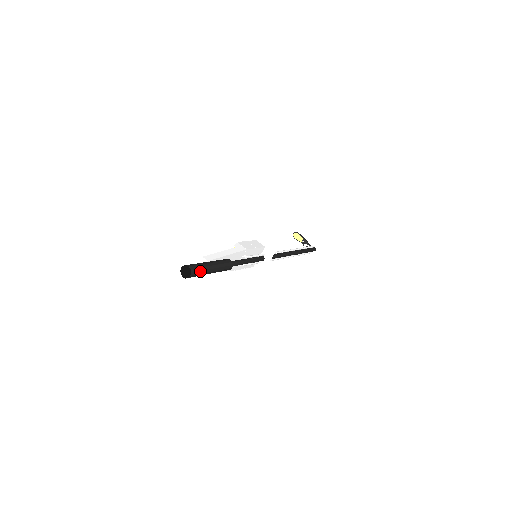
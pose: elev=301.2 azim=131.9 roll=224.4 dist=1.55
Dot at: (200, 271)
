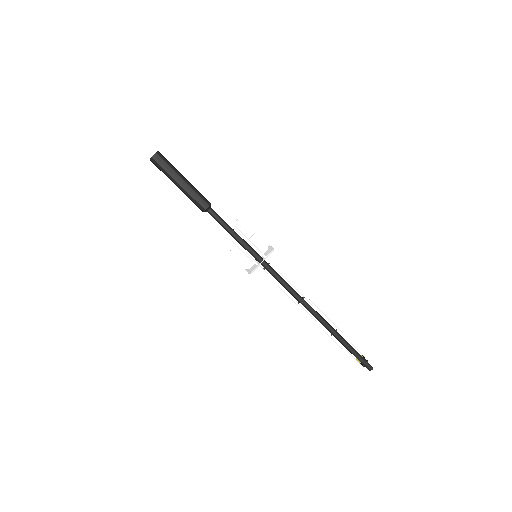
Dot at: (166, 164)
